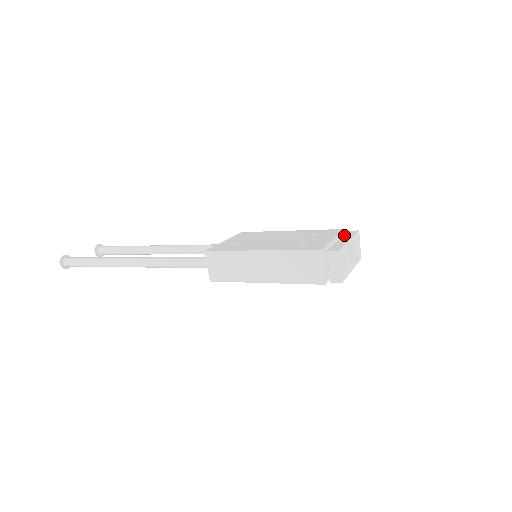
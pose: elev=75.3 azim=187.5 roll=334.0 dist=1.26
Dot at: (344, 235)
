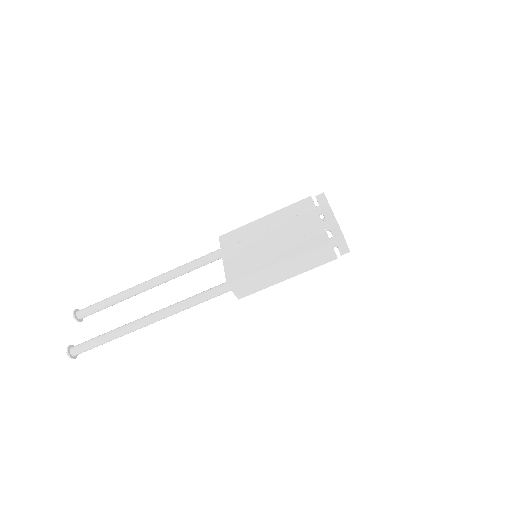
Dot at: (320, 206)
